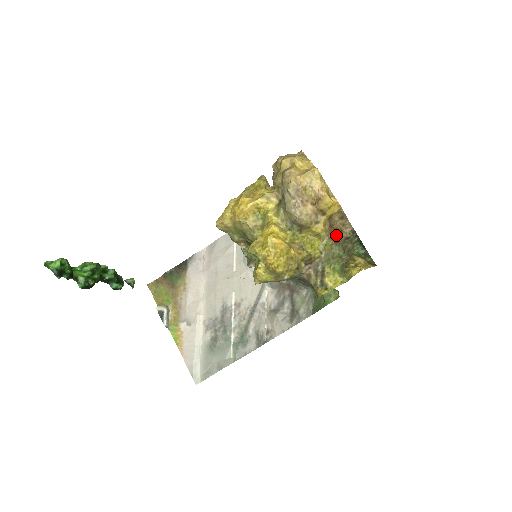
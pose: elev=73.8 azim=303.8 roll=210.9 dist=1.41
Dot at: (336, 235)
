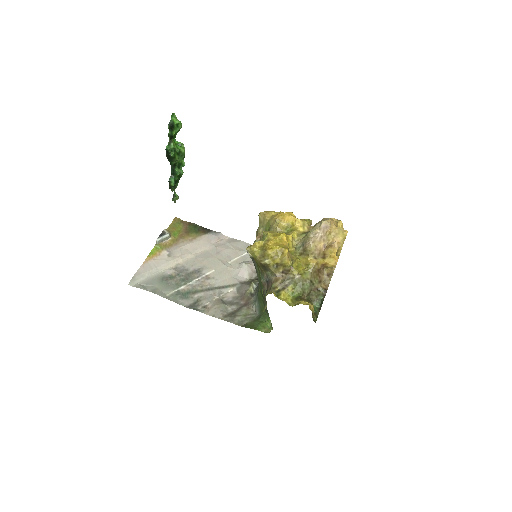
Dot at: (316, 278)
